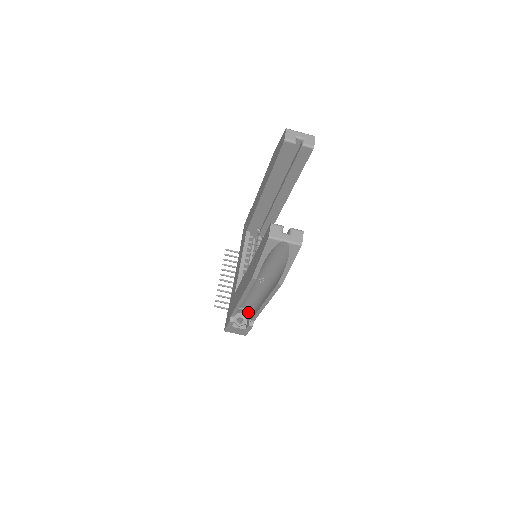
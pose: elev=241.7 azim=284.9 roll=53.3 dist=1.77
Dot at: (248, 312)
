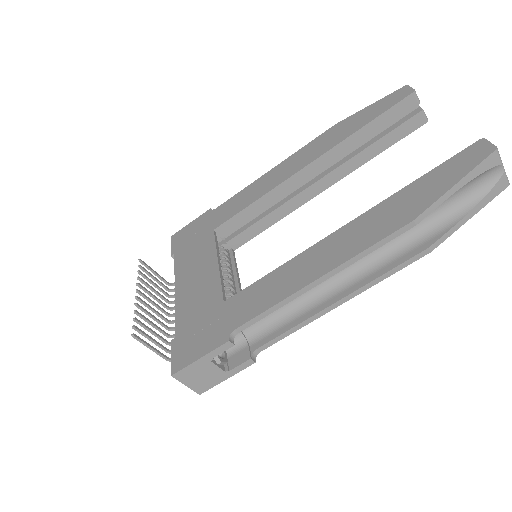
Dot at: (243, 338)
